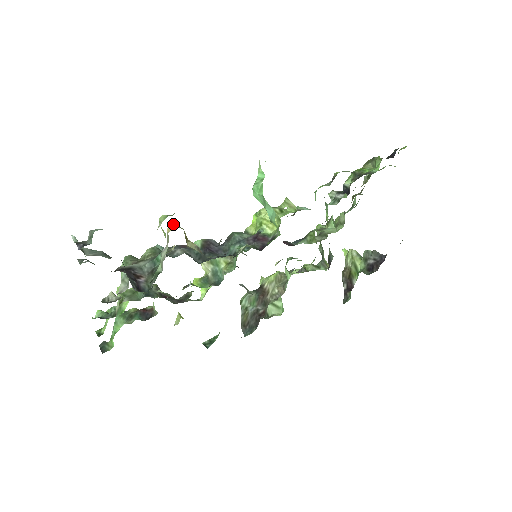
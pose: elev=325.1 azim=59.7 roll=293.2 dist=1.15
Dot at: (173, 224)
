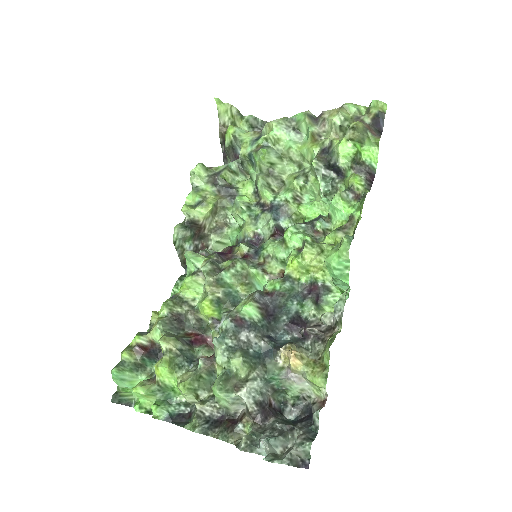
Dot at: (296, 358)
